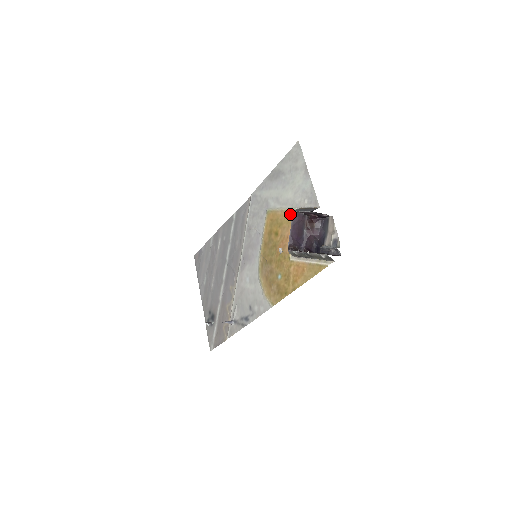
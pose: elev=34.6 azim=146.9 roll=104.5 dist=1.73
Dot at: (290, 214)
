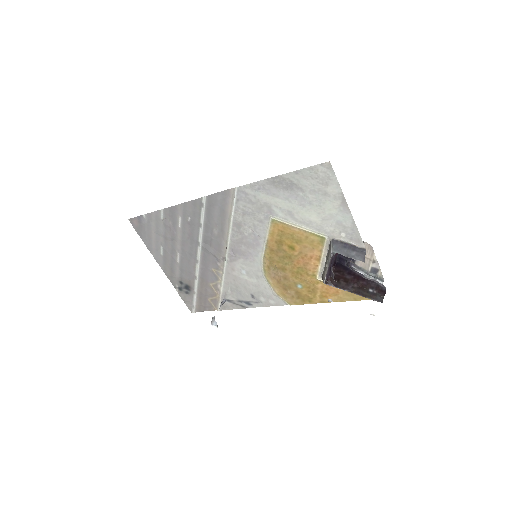
Dot at: (316, 238)
